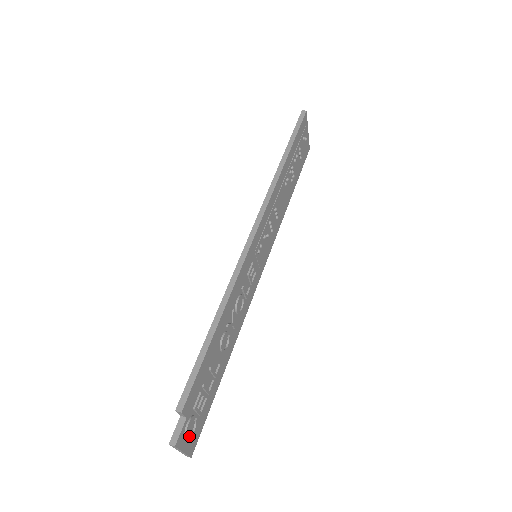
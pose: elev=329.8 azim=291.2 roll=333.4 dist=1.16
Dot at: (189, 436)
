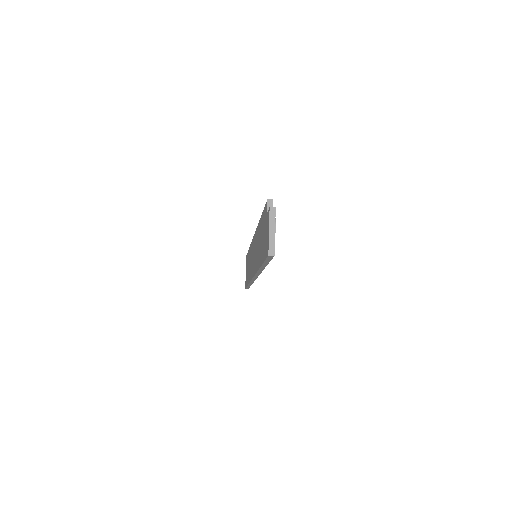
Dot at: (275, 228)
